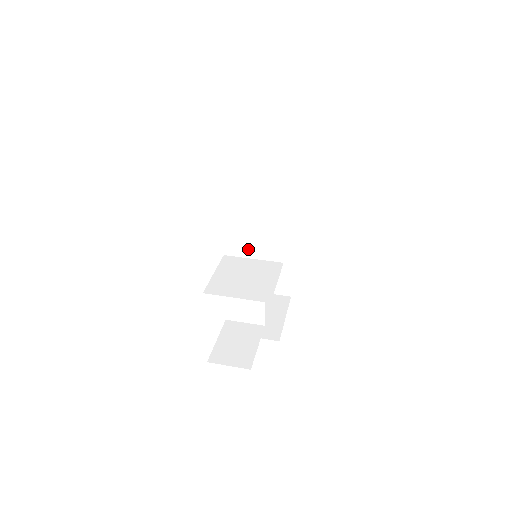
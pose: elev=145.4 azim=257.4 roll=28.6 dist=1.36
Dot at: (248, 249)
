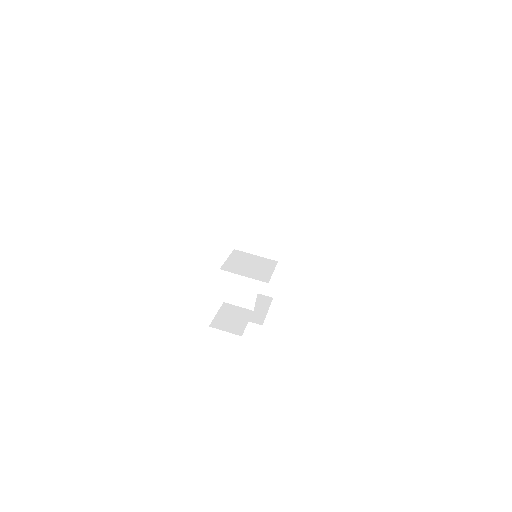
Dot at: occluded
